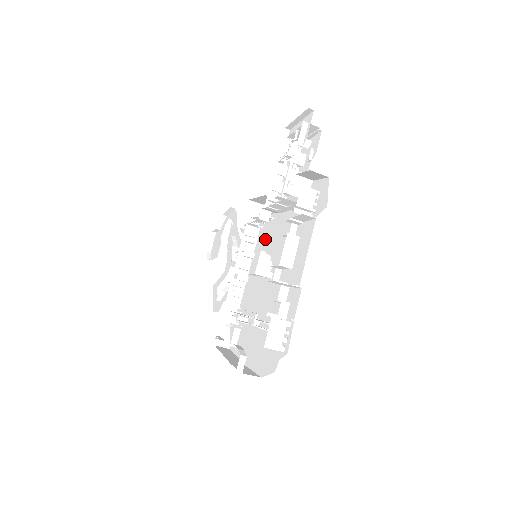
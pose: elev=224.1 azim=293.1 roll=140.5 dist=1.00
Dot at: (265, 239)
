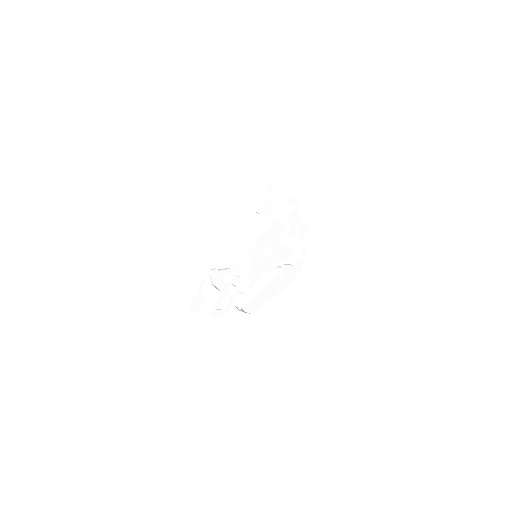
Dot at: (255, 253)
